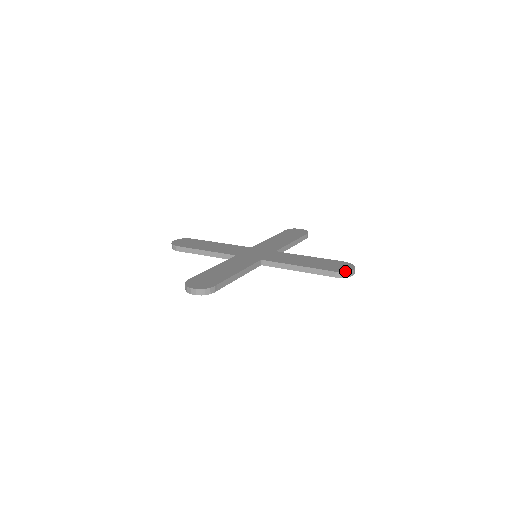
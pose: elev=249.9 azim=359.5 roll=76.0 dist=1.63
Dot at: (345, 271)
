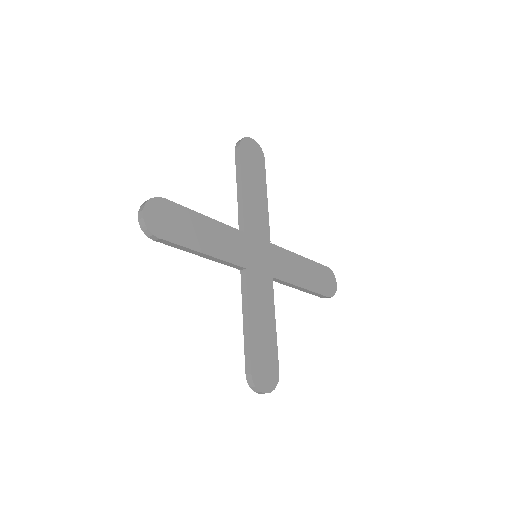
Dot at: (257, 385)
